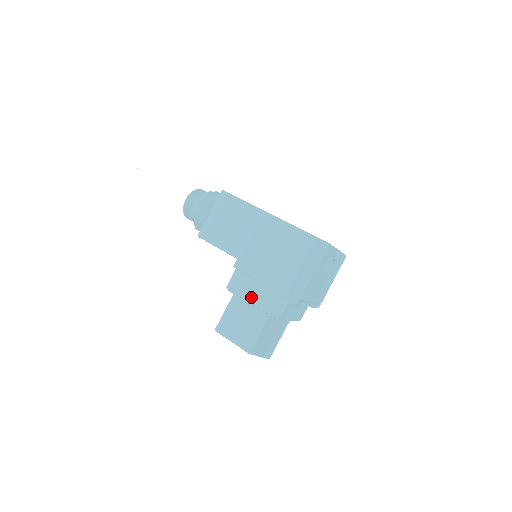
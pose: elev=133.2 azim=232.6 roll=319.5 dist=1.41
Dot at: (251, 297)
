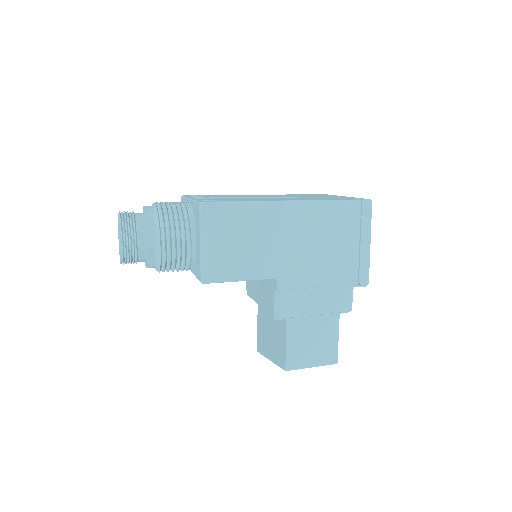
Dot at: (312, 309)
